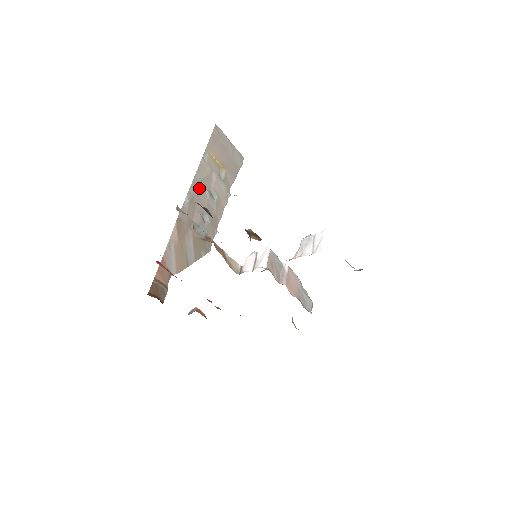
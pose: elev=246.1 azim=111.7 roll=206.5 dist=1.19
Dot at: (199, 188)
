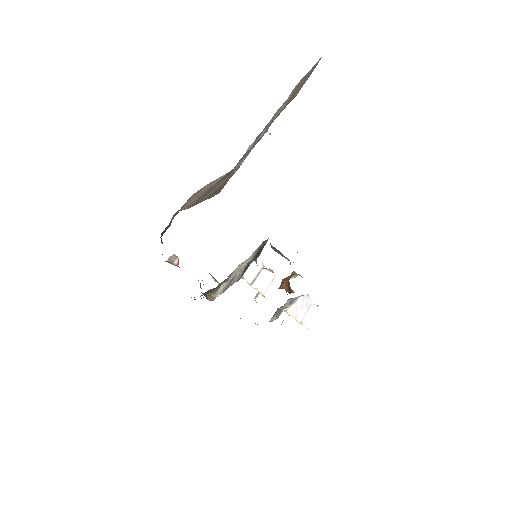
Dot at: occluded
